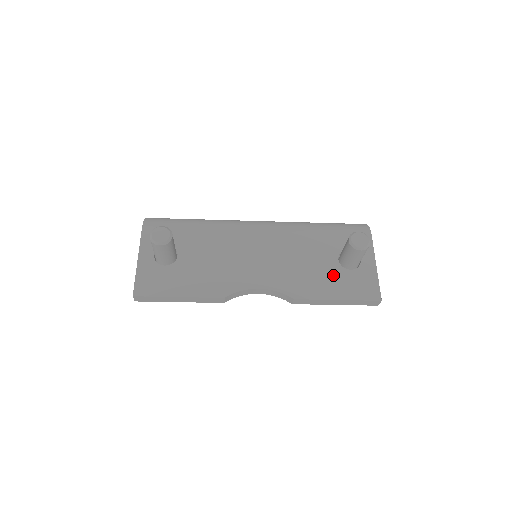
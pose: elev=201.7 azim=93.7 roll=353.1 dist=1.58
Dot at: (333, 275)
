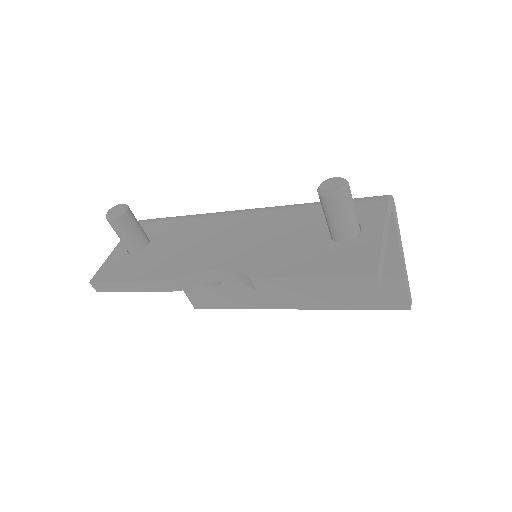
Dot at: (314, 249)
